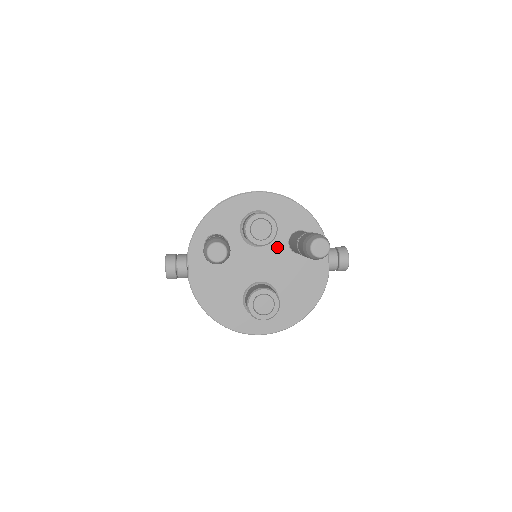
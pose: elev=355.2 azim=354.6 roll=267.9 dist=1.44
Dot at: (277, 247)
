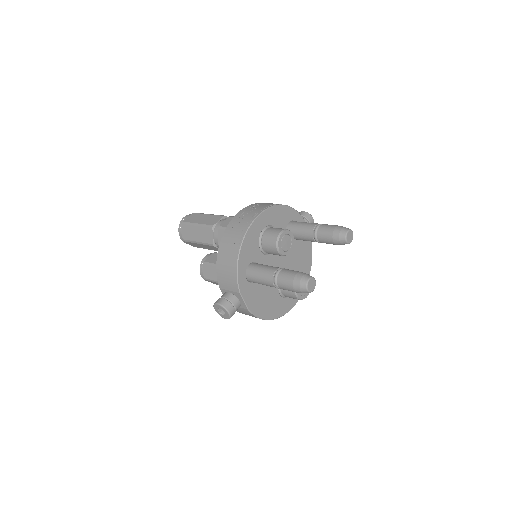
Dot at: occluded
